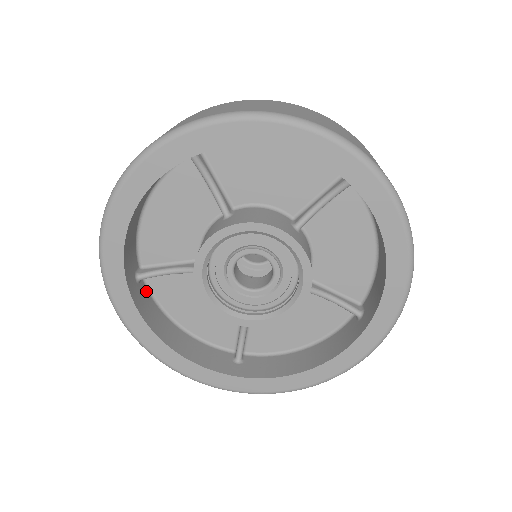
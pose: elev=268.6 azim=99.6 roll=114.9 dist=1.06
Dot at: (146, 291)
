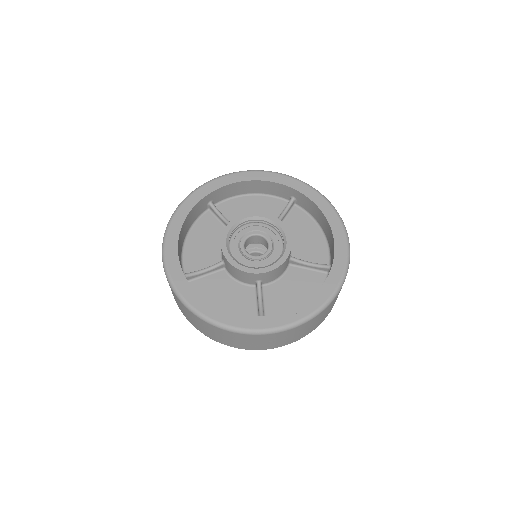
Dot at: occluded
